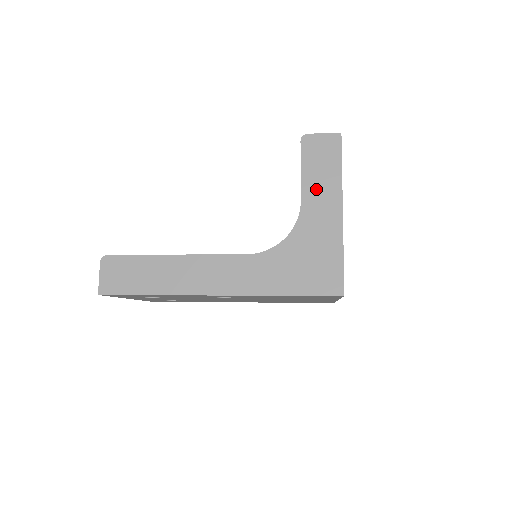
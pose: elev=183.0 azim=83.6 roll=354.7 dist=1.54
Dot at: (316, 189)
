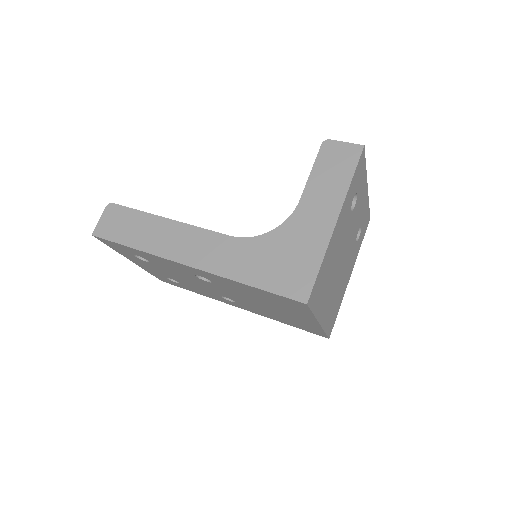
Dot at: (319, 192)
